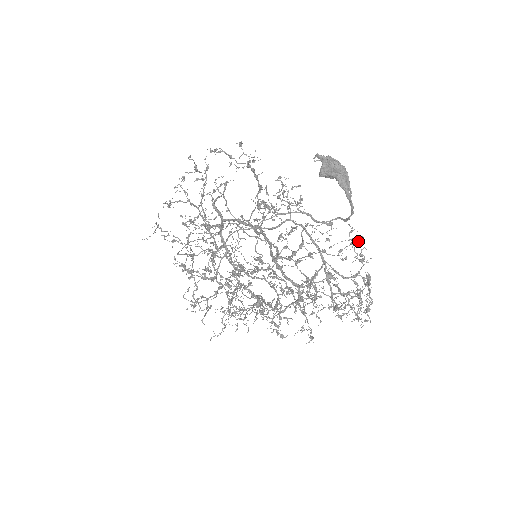
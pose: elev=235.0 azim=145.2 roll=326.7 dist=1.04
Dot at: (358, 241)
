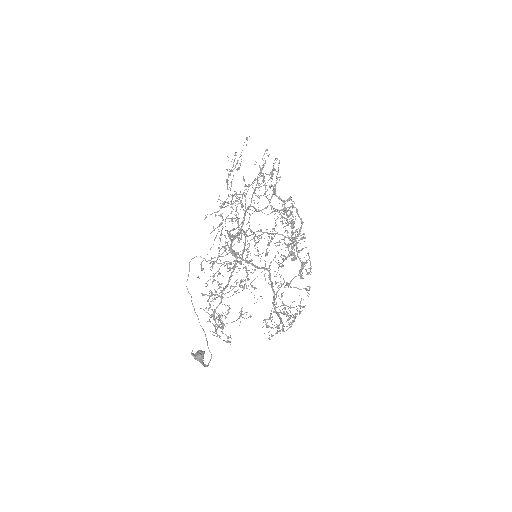
Dot at: occluded
